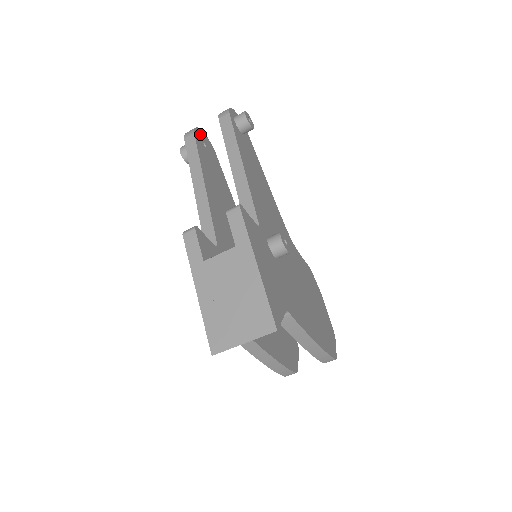
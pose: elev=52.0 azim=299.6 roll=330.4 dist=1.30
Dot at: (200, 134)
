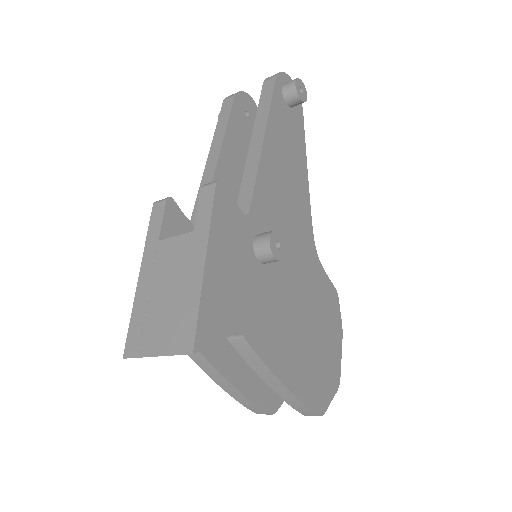
Dot at: (245, 100)
